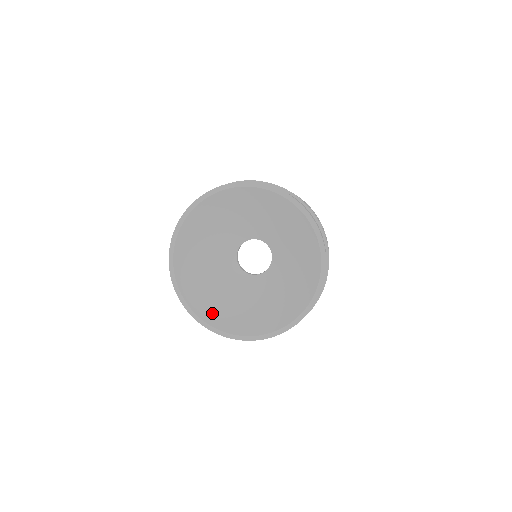
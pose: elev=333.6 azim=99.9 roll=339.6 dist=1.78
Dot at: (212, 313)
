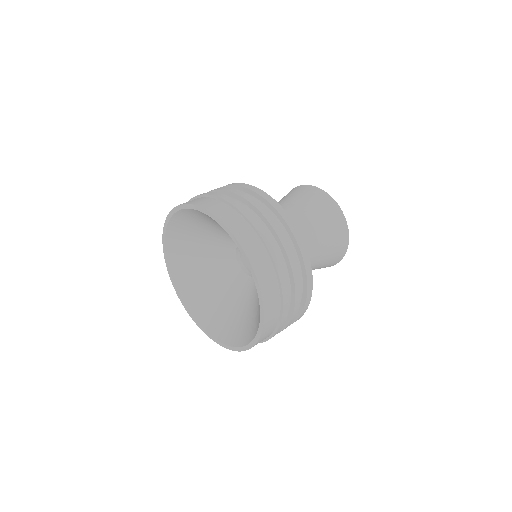
Dot at: (184, 279)
